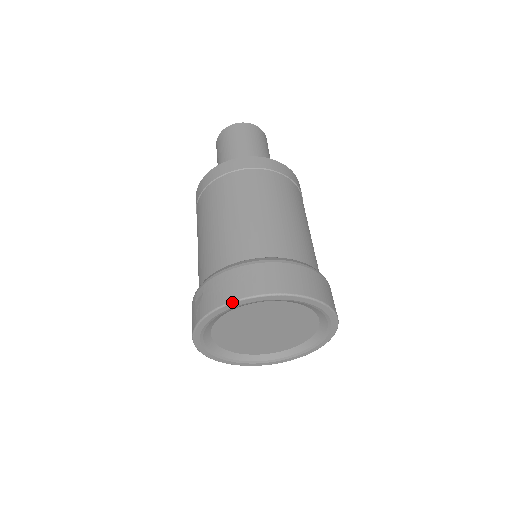
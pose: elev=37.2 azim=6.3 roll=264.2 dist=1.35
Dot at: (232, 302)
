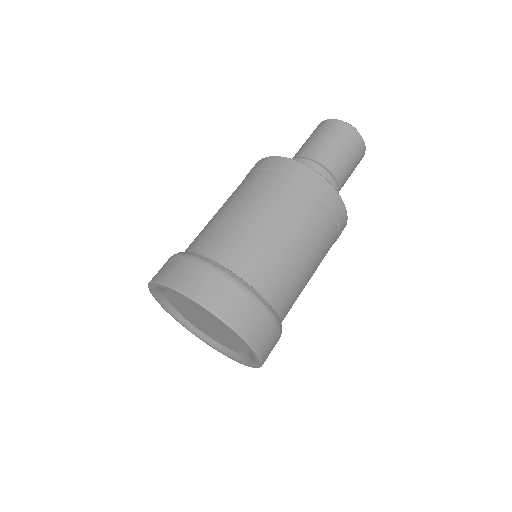
Dot at: (184, 294)
